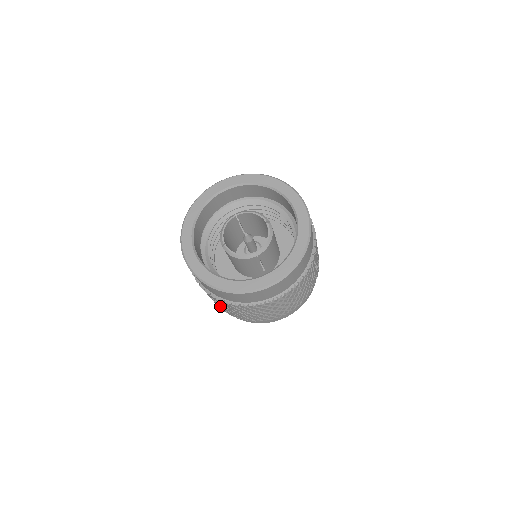
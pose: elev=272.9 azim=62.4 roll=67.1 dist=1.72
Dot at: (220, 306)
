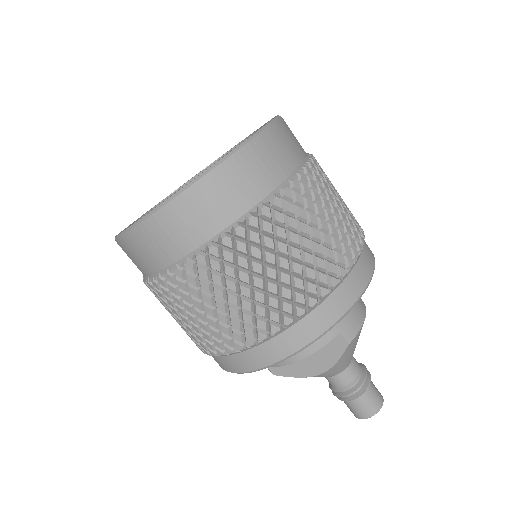
Dot at: (280, 296)
